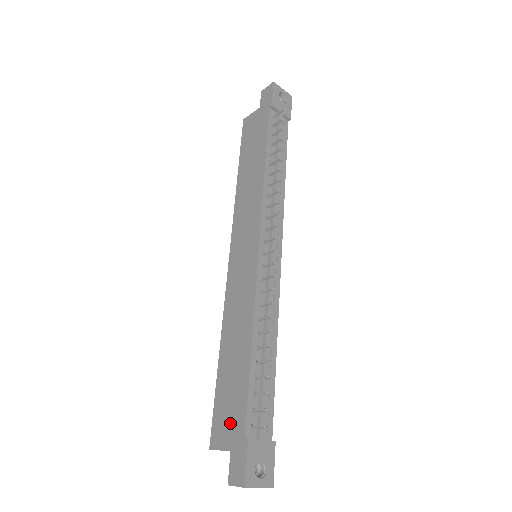
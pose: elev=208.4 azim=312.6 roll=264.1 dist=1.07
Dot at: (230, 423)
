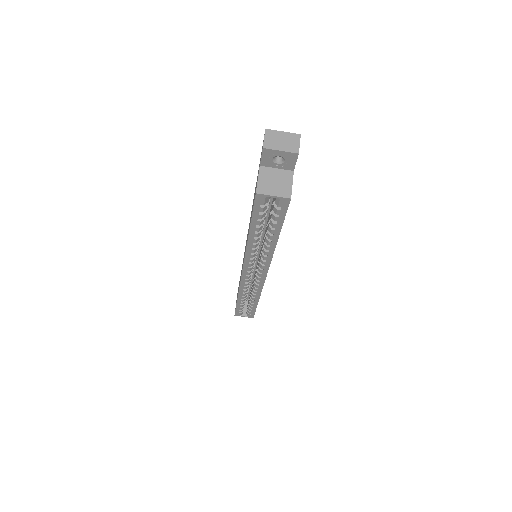
Dot at: occluded
